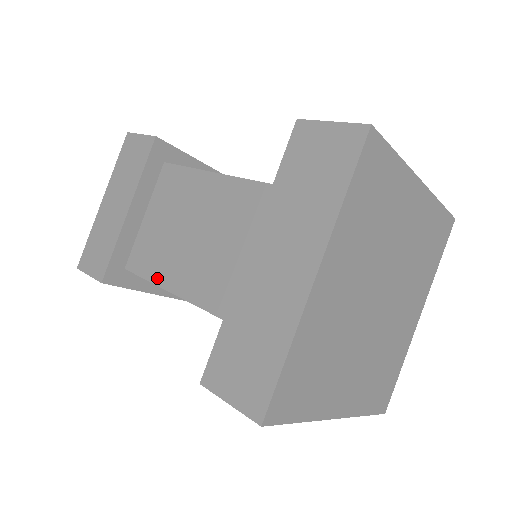
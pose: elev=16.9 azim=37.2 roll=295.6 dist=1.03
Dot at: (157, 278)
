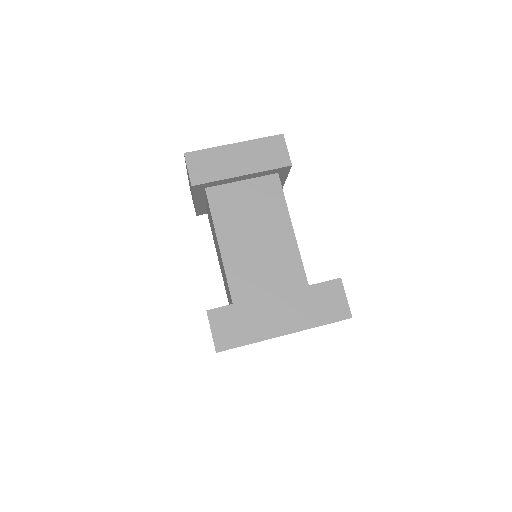
Dot at: (217, 221)
